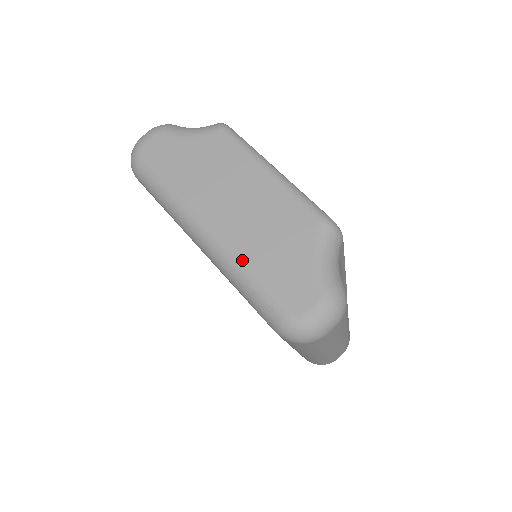
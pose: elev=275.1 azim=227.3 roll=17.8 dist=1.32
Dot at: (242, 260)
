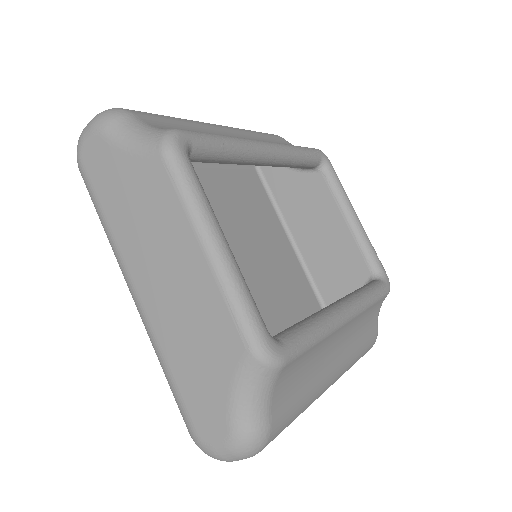
Dot at: (162, 351)
